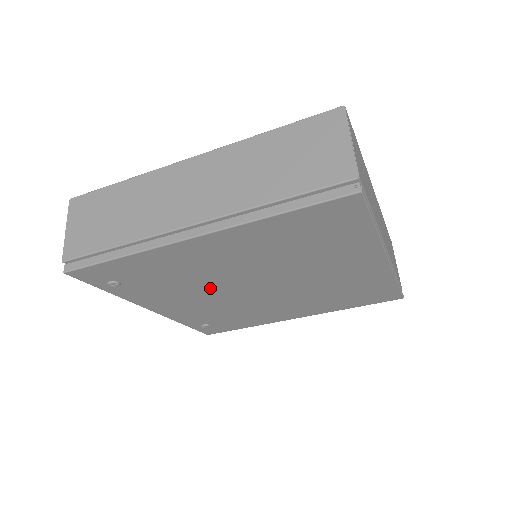
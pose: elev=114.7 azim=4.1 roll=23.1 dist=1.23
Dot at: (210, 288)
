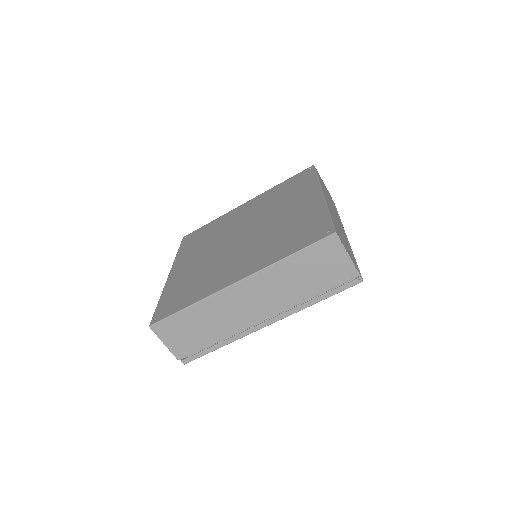
Dot at: occluded
